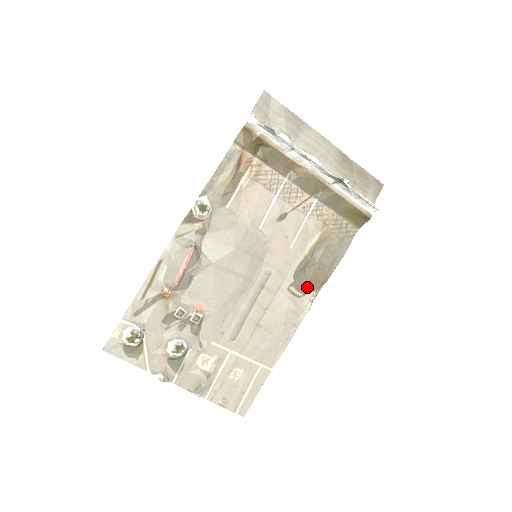
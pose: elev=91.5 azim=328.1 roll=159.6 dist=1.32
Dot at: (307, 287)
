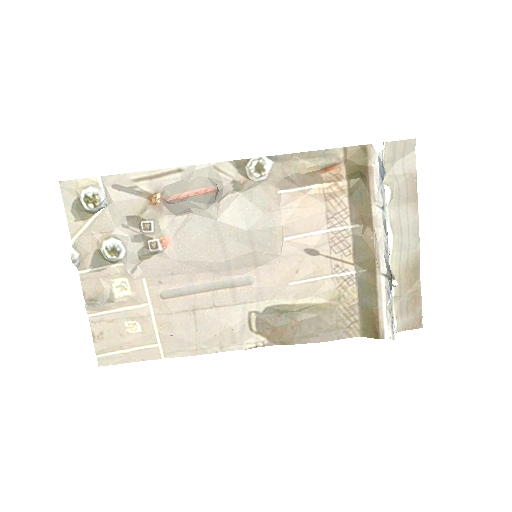
Dot at: (266, 330)
